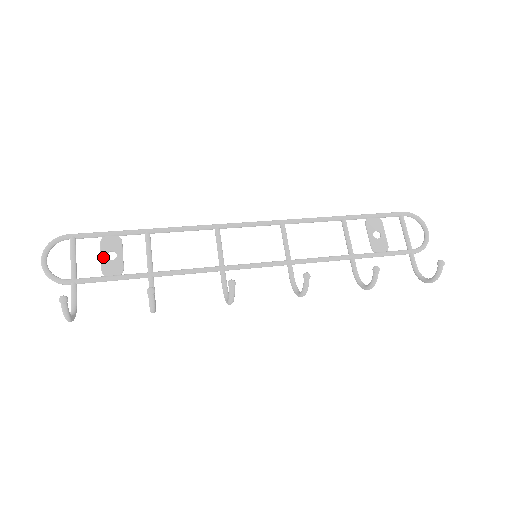
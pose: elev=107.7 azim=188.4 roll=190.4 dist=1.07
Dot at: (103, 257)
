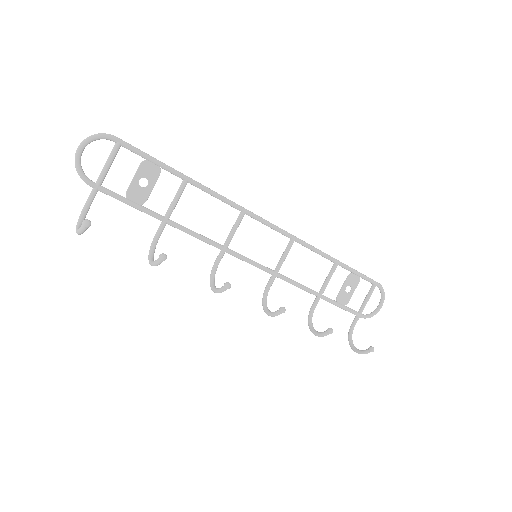
Dot at: (135, 179)
